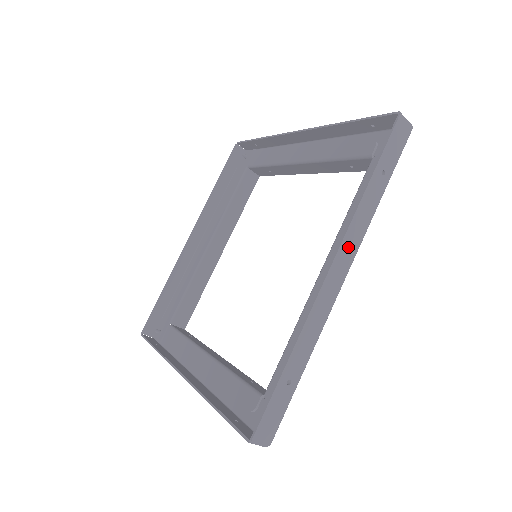
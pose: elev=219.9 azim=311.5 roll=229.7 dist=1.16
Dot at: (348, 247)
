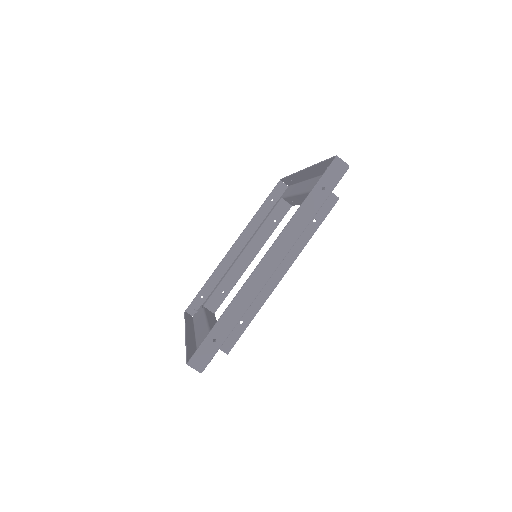
Dot at: (303, 175)
